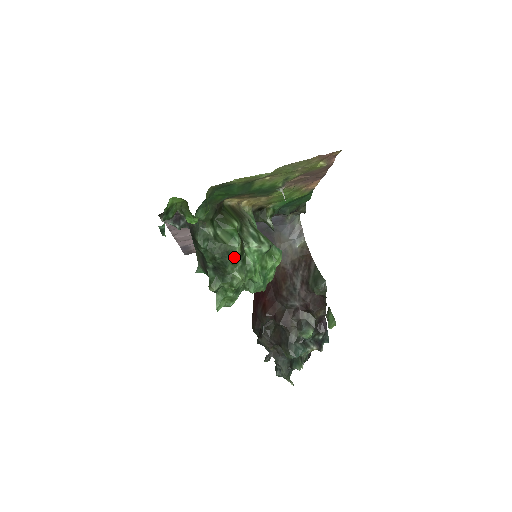
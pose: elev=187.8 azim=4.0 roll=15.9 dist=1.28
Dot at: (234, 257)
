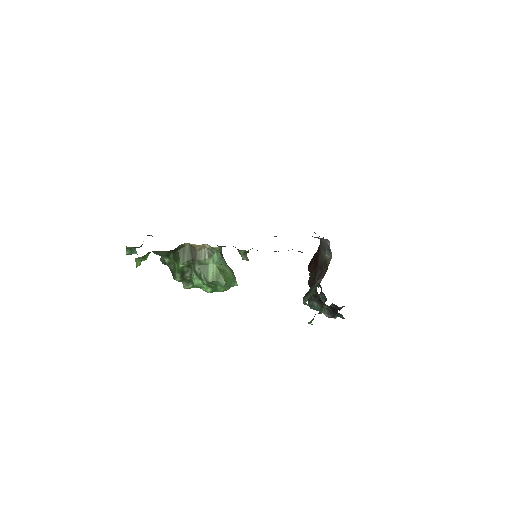
Dot at: (176, 280)
